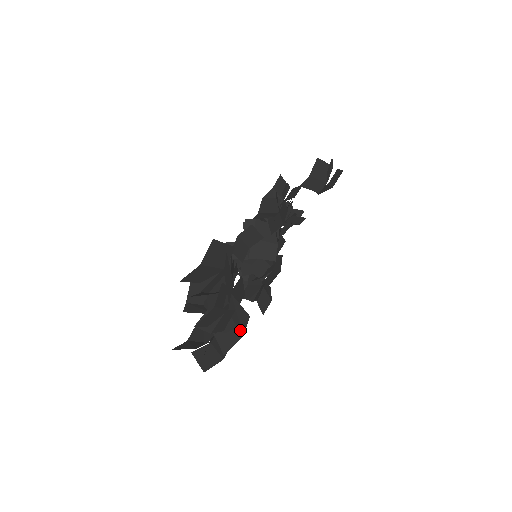
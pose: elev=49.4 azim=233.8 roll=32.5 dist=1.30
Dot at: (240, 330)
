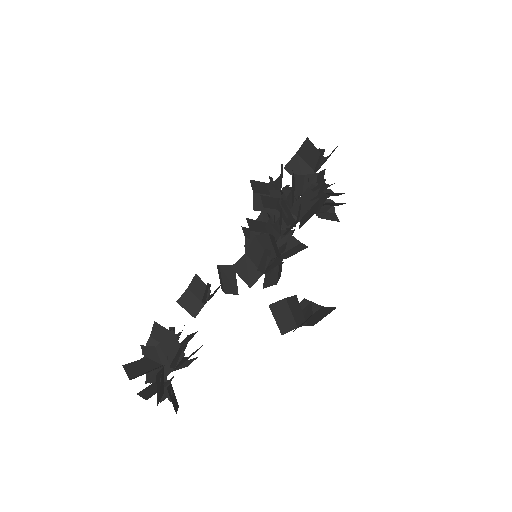
Dot at: (176, 402)
